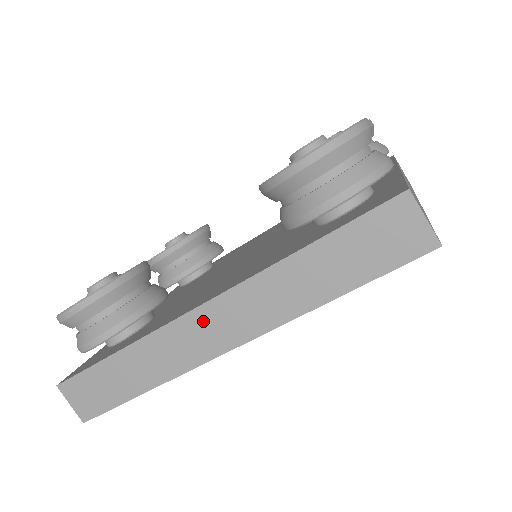
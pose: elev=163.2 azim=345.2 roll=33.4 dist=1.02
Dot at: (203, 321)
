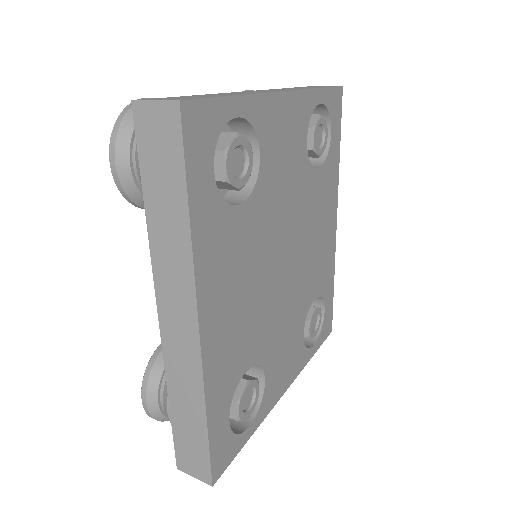
Dot at: (169, 326)
